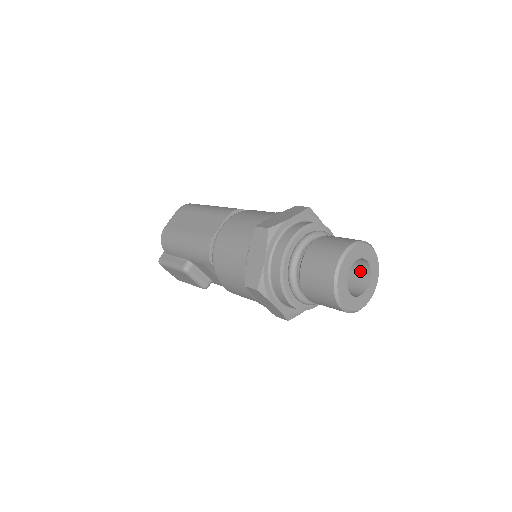
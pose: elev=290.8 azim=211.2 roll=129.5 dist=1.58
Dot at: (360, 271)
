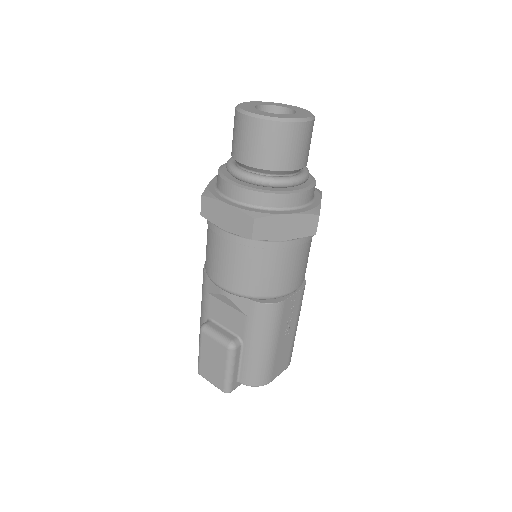
Dot at: occluded
